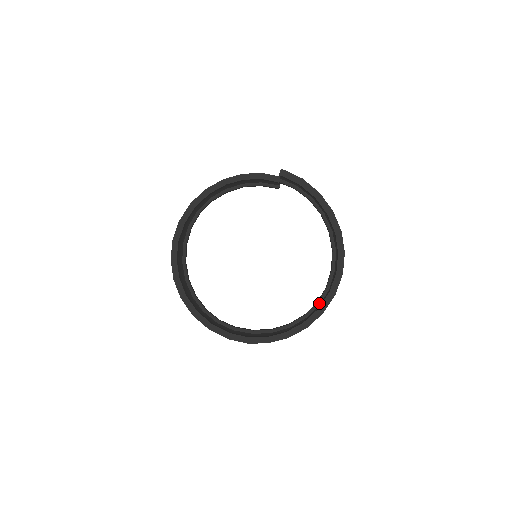
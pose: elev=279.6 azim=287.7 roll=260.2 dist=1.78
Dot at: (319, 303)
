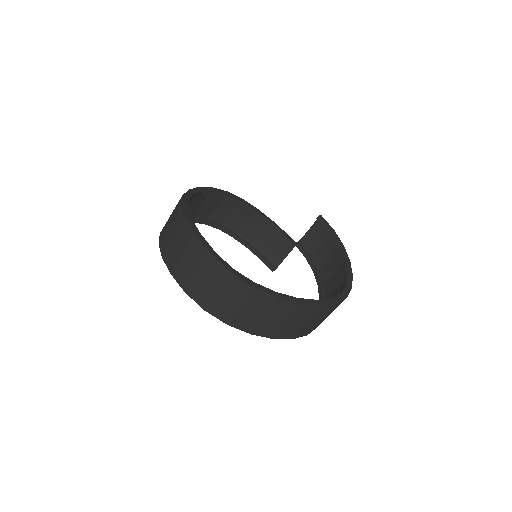
Dot at: occluded
